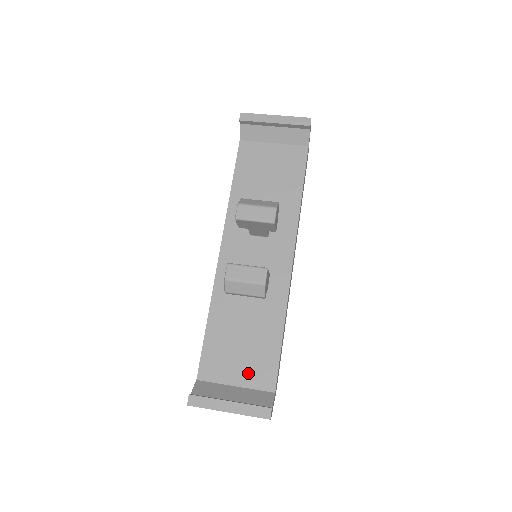
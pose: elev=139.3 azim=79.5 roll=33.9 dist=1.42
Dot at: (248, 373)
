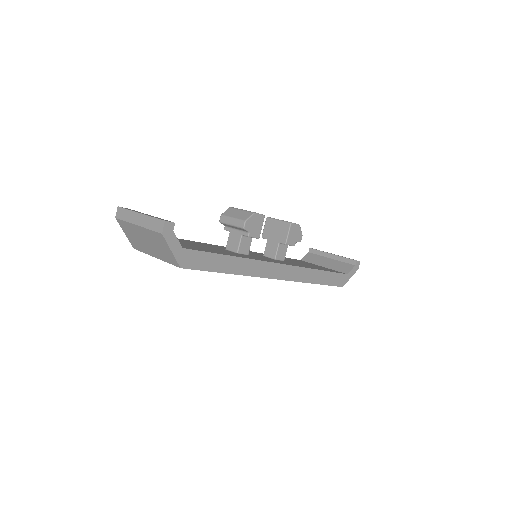
Dot at: occluded
